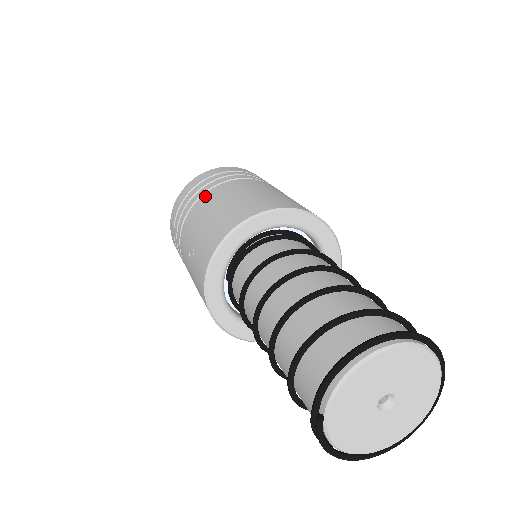
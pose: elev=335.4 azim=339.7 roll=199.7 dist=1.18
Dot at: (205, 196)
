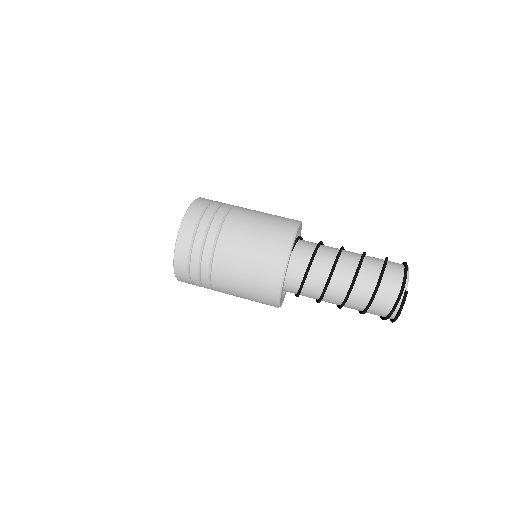
Dot at: (234, 211)
